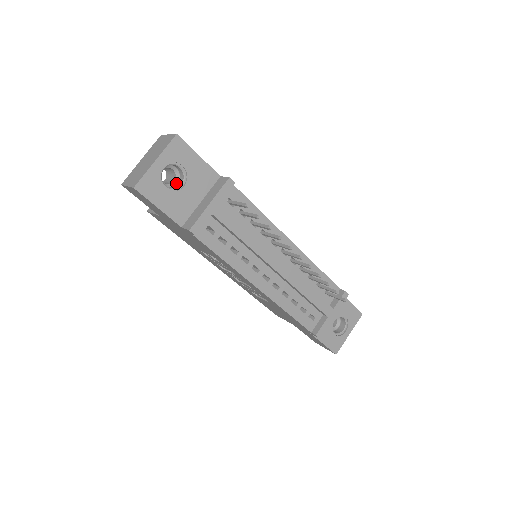
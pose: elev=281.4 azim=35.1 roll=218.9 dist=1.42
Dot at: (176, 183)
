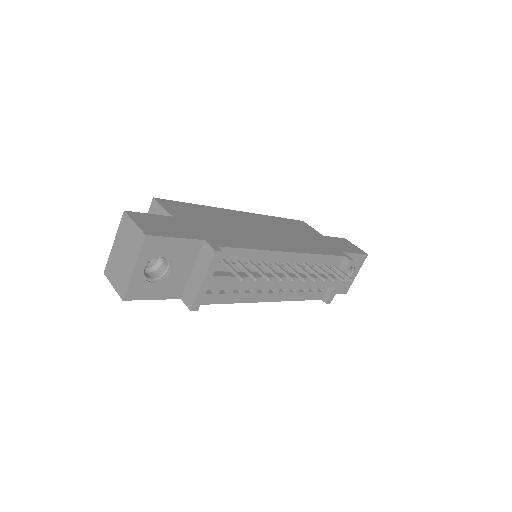
Dot at: (160, 263)
